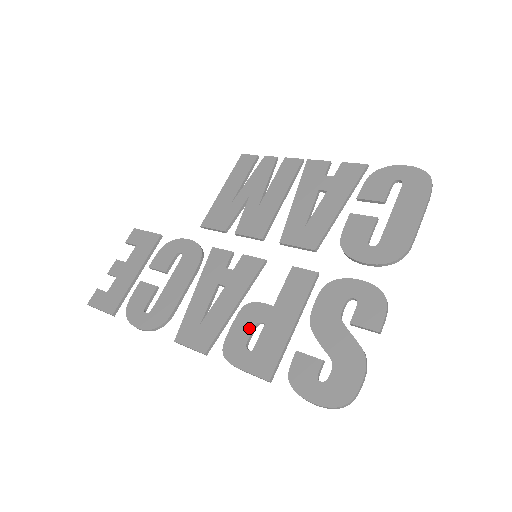
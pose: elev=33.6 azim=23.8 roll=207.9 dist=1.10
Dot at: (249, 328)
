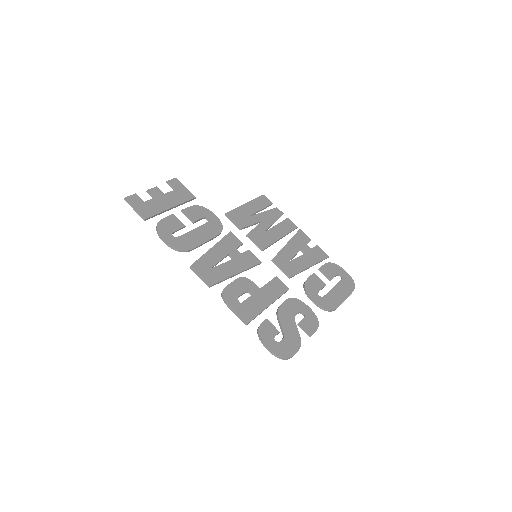
Dot at: (243, 290)
